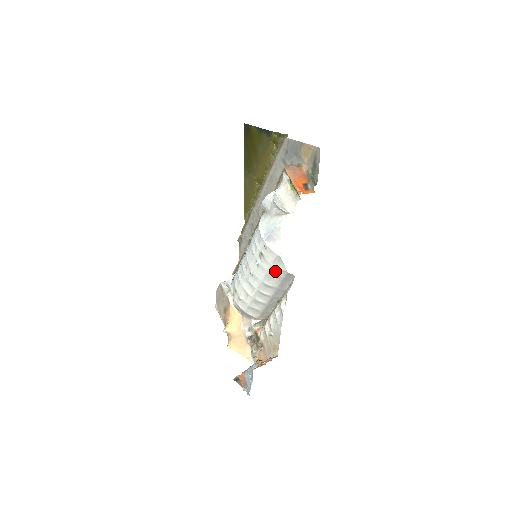
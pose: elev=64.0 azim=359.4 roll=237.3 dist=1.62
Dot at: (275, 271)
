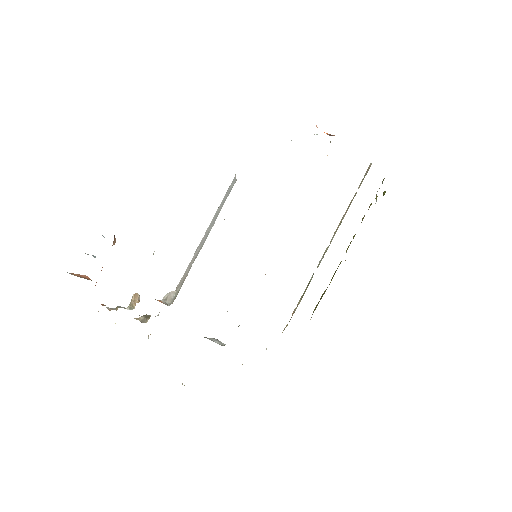
Dot at: occluded
